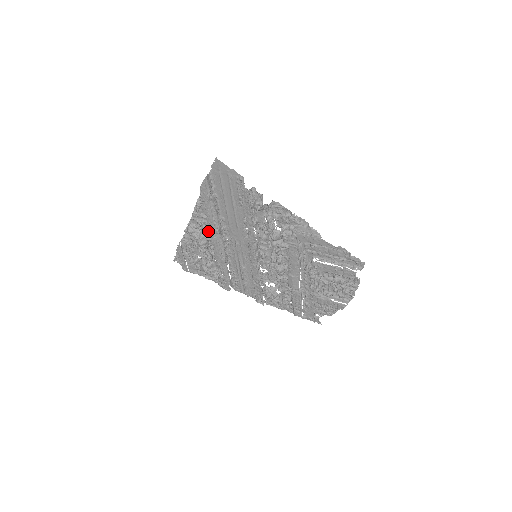
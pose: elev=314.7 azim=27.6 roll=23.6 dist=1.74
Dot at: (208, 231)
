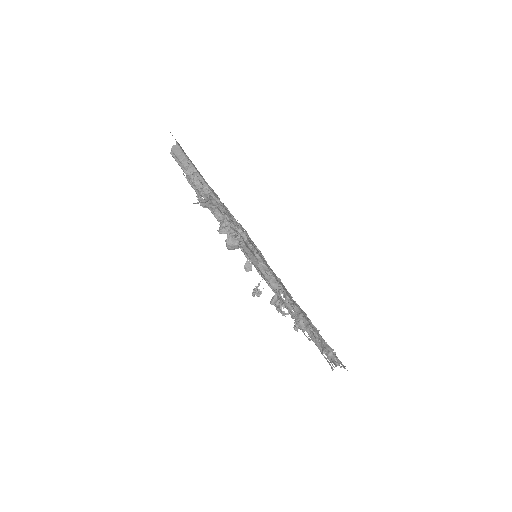
Dot at: occluded
